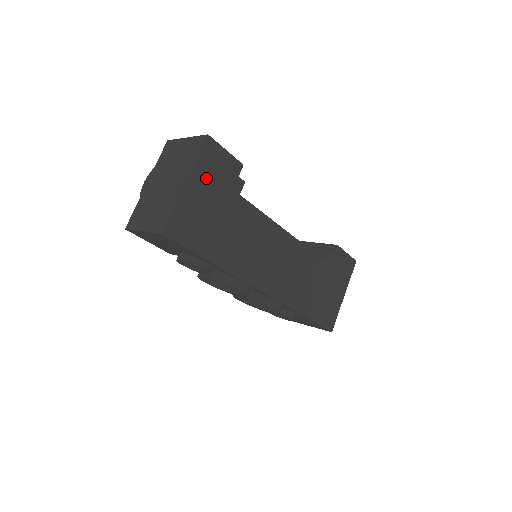
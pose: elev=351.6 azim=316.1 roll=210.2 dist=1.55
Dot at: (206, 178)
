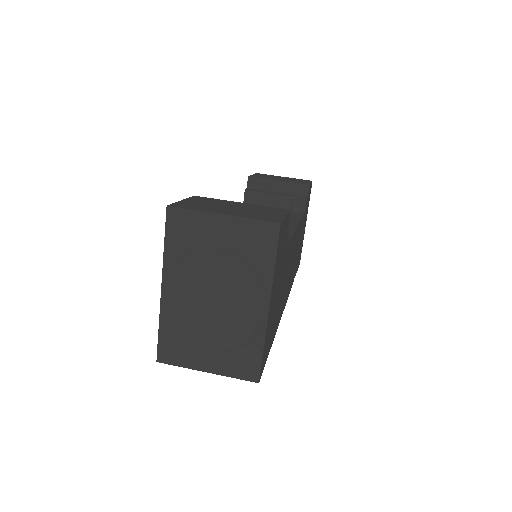
Dot at: (276, 274)
